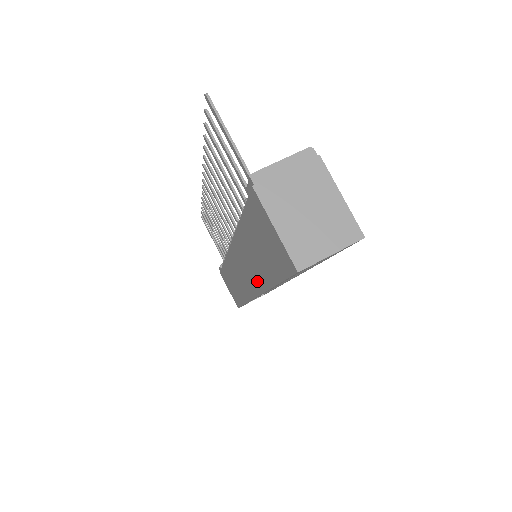
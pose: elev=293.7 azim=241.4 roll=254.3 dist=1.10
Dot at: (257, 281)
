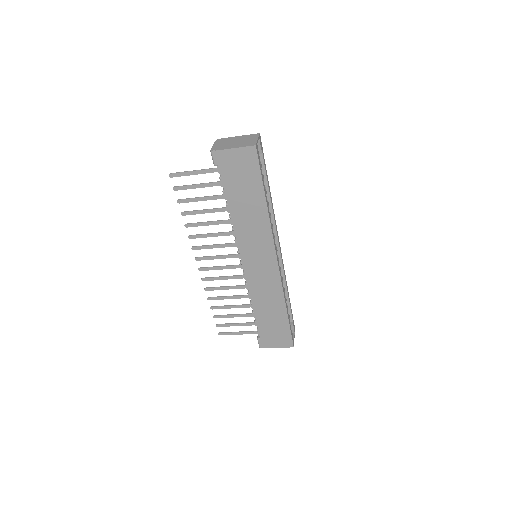
Dot at: (264, 232)
